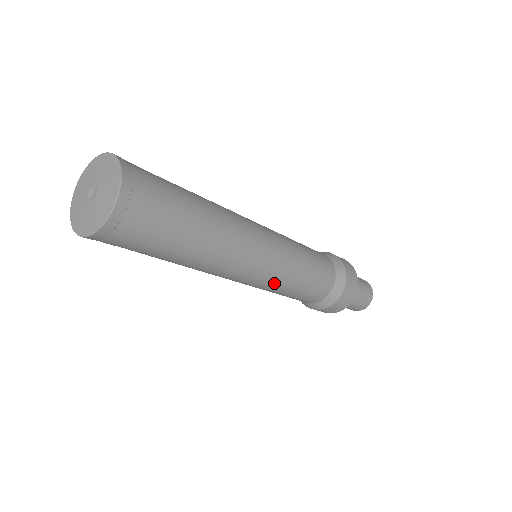
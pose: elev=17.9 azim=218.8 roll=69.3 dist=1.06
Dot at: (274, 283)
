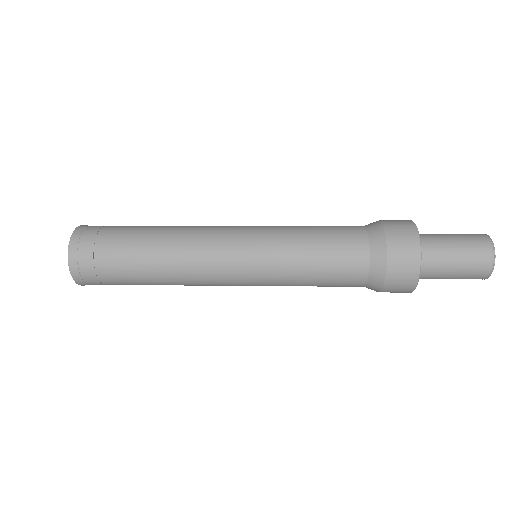
Dot at: (269, 284)
